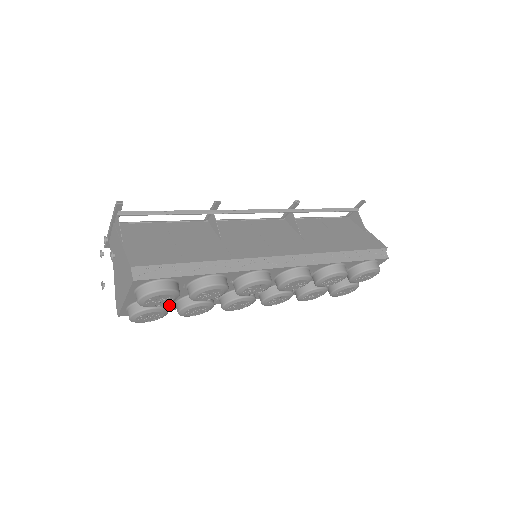
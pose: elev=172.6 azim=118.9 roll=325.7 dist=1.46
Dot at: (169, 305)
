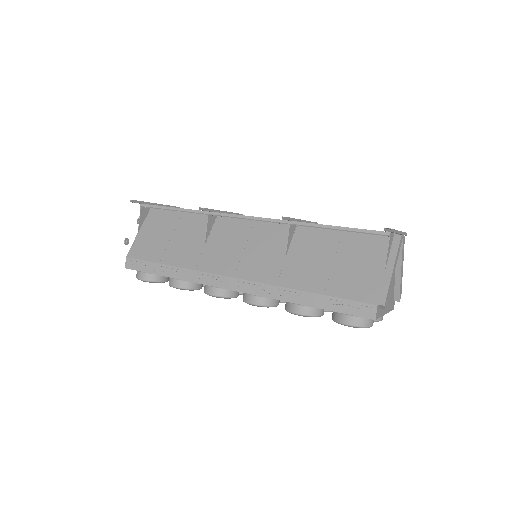
Dot at: occluded
